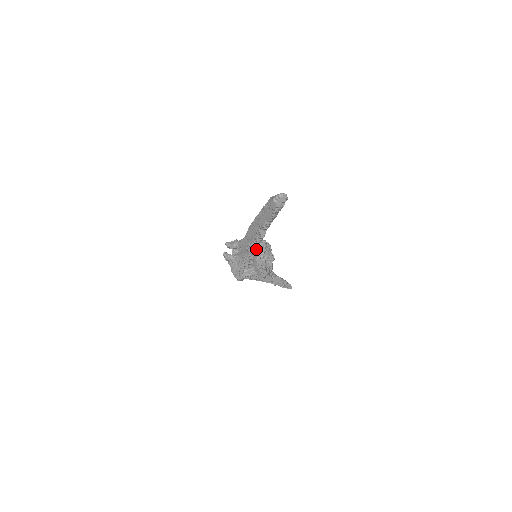
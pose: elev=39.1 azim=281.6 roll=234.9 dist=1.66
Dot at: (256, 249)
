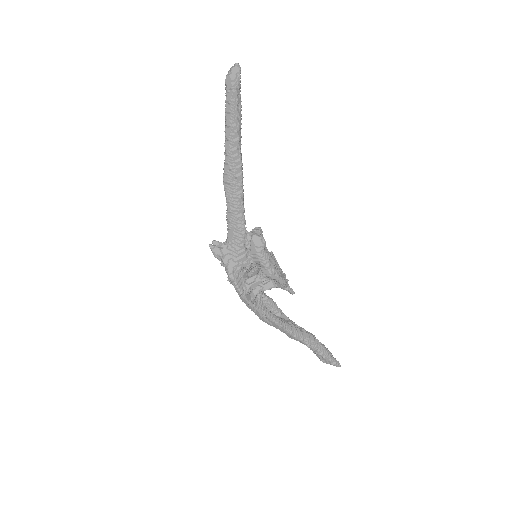
Dot at: (243, 208)
